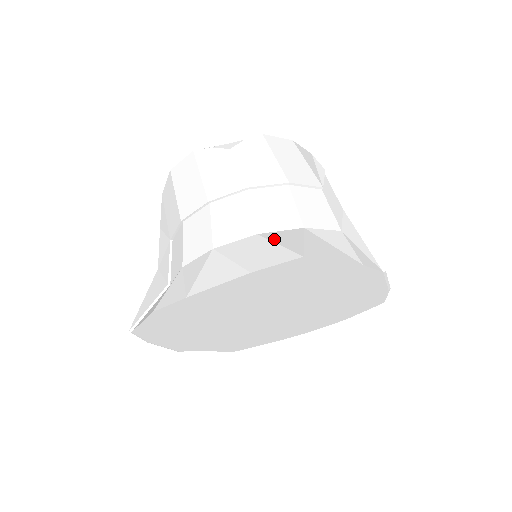
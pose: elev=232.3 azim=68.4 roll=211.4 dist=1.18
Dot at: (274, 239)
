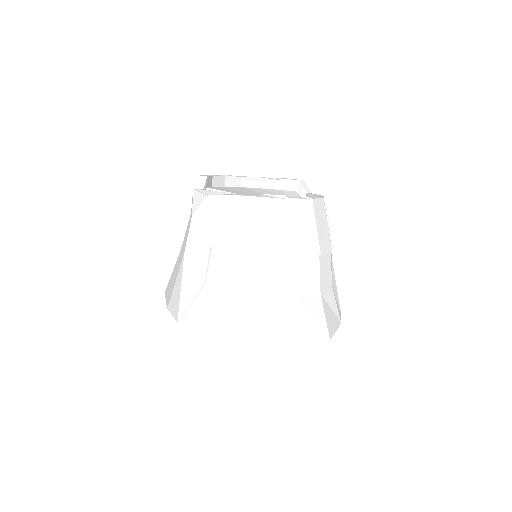
Dot at: (309, 309)
